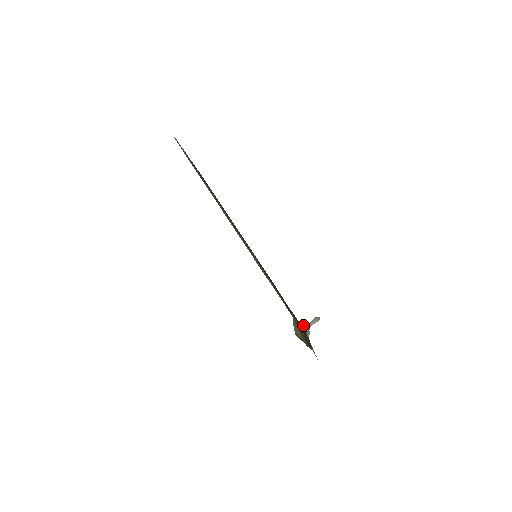
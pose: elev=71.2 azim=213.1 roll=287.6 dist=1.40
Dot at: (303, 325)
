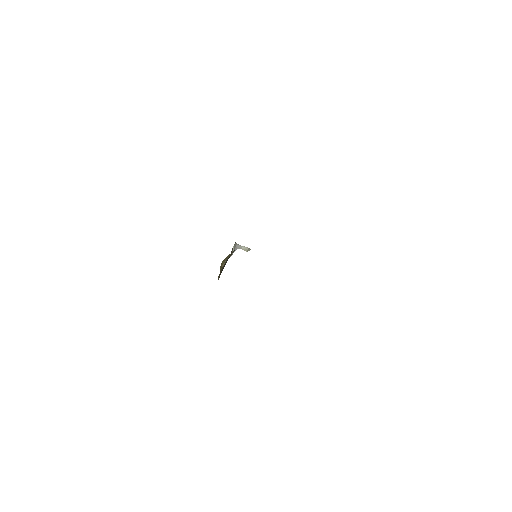
Dot at: (236, 243)
